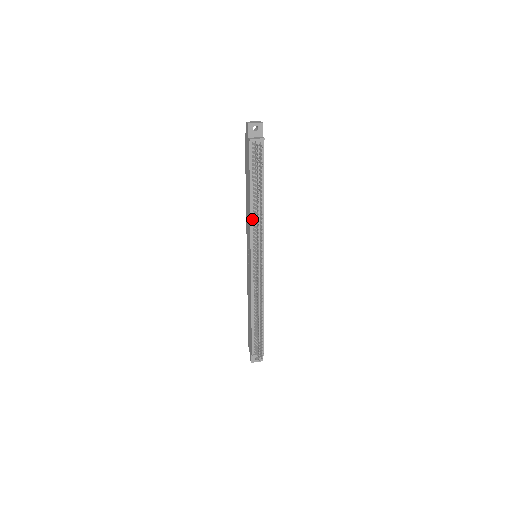
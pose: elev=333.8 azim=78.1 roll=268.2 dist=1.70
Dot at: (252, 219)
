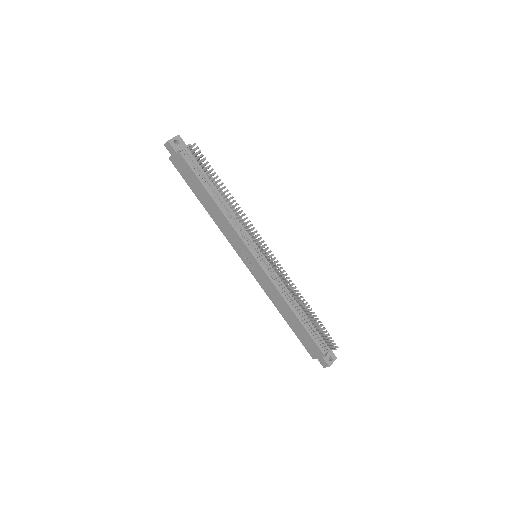
Dot at: (230, 220)
